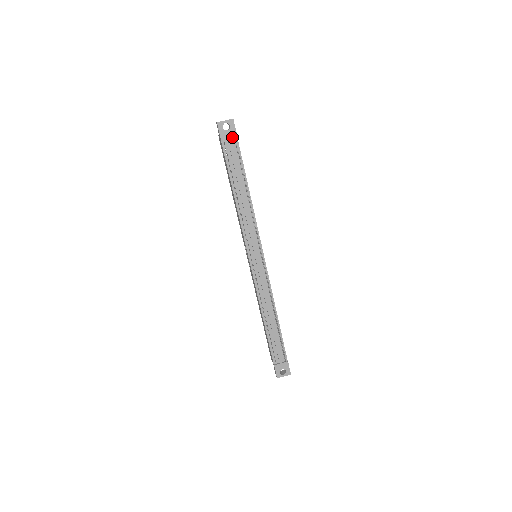
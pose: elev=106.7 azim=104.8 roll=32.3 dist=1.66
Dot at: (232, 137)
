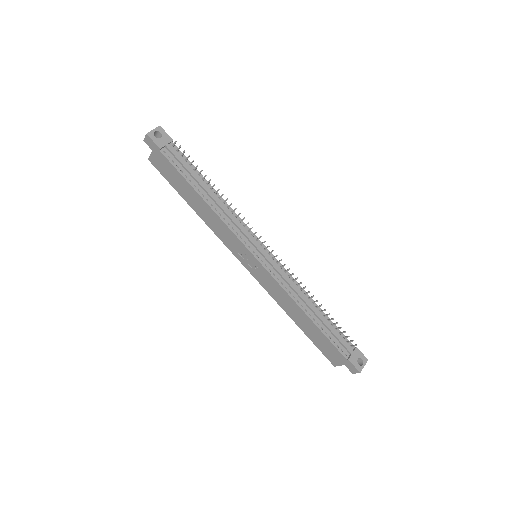
Dot at: (168, 142)
